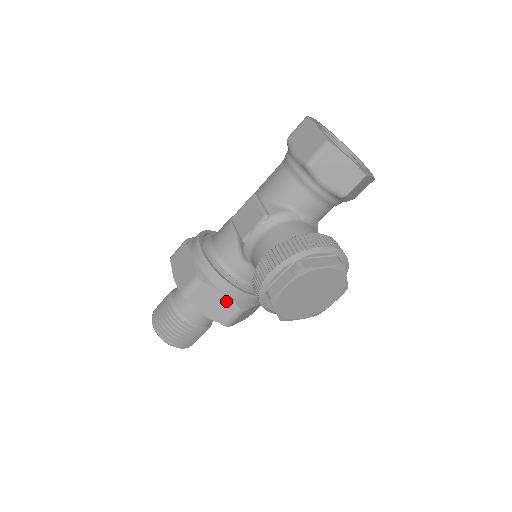
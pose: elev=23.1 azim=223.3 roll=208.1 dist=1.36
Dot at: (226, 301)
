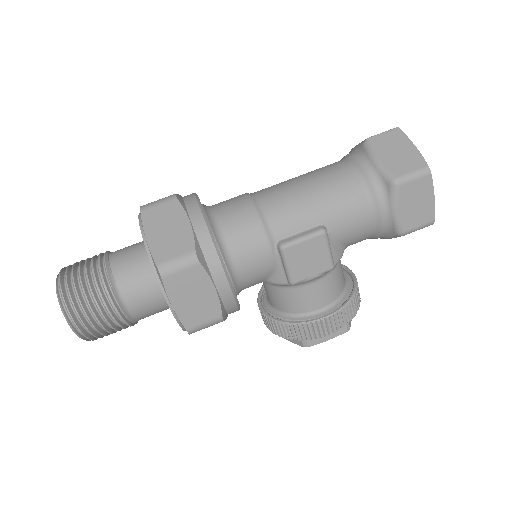
Dot at: occluded
